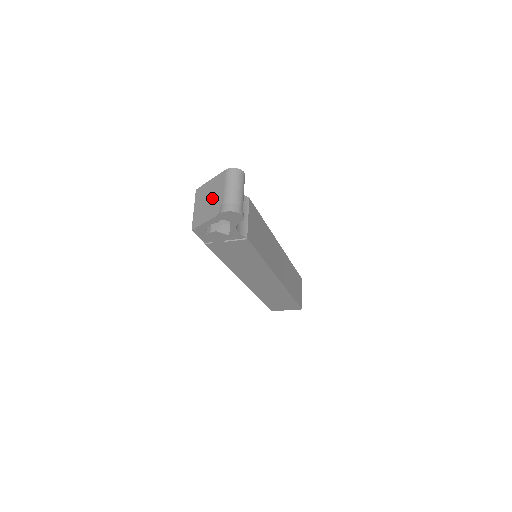
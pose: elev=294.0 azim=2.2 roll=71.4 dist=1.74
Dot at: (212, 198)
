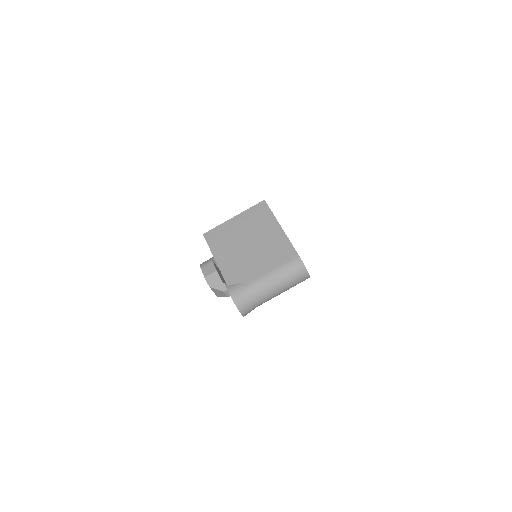
Dot at: (252, 252)
